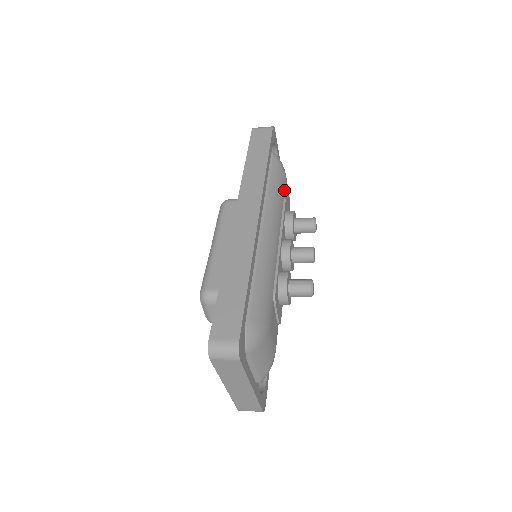
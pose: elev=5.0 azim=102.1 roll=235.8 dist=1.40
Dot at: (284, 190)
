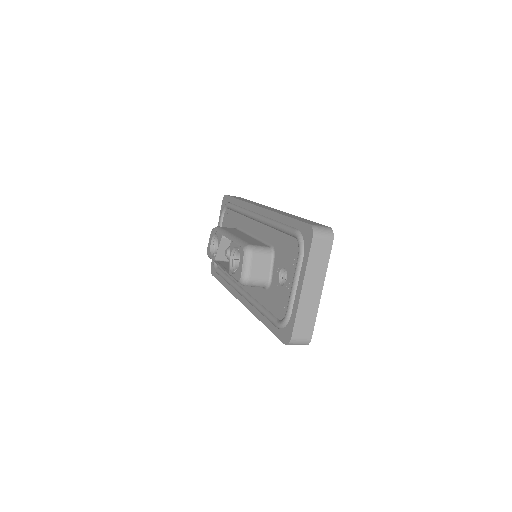
Dot at: occluded
